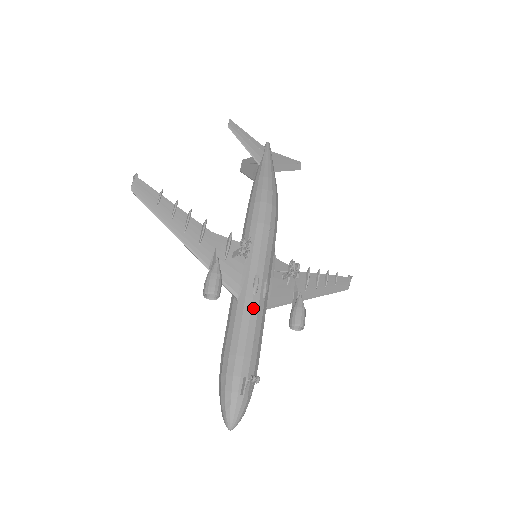
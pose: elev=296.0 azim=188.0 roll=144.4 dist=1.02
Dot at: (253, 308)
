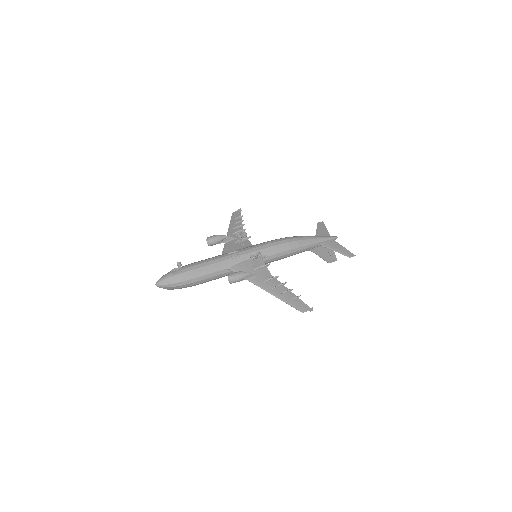
Dot at: (219, 257)
